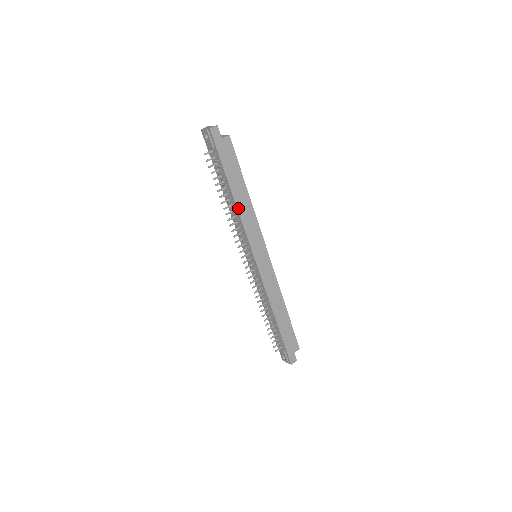
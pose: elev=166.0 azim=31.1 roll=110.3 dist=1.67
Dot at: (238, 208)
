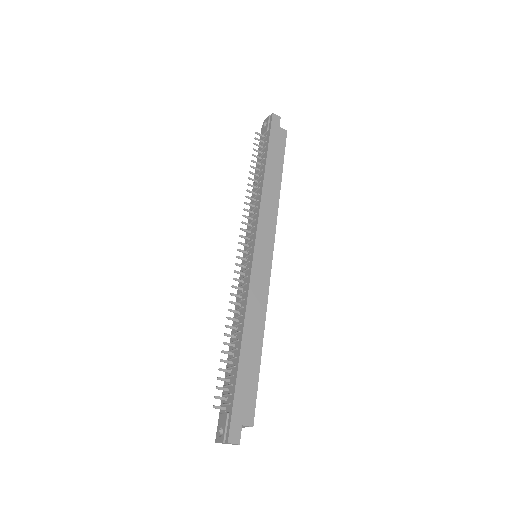
Dot at: (264, 186)
